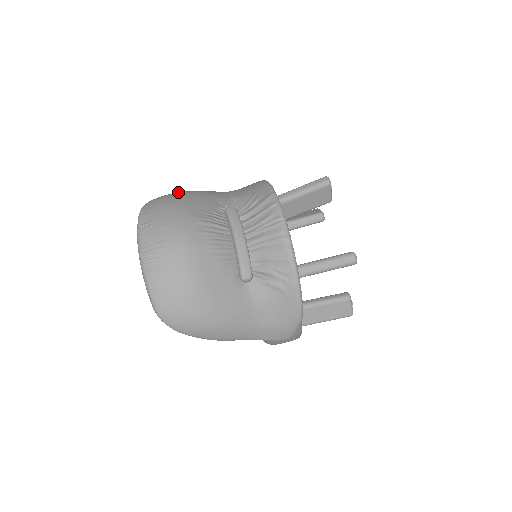
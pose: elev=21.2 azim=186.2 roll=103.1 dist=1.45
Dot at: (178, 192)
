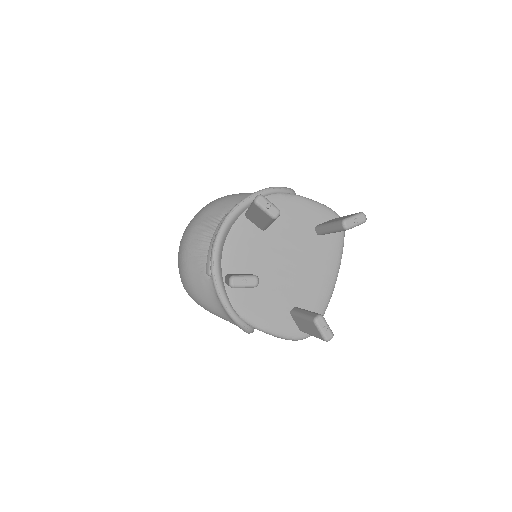
Dot at: occluded
